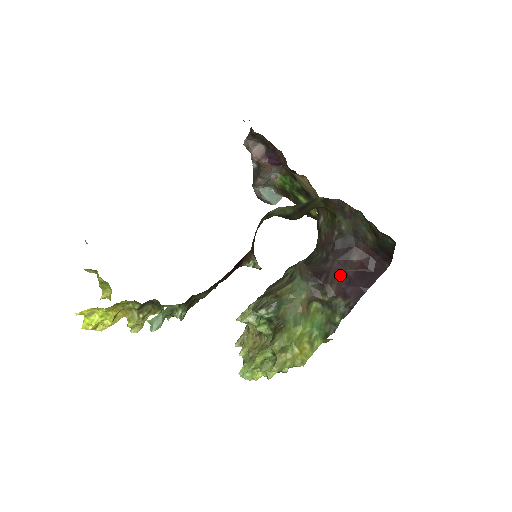
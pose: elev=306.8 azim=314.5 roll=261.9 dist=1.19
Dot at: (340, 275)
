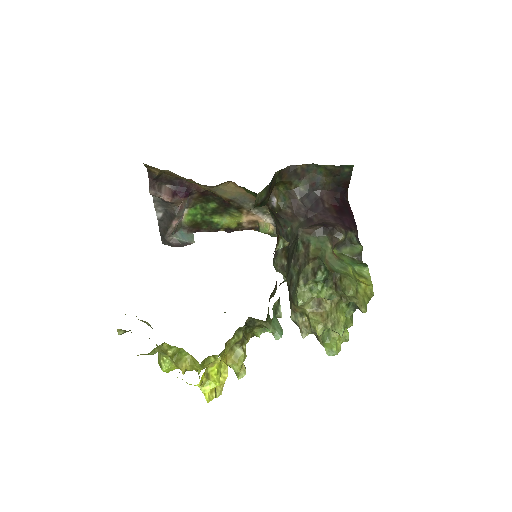
Dot at: (332, 219)
